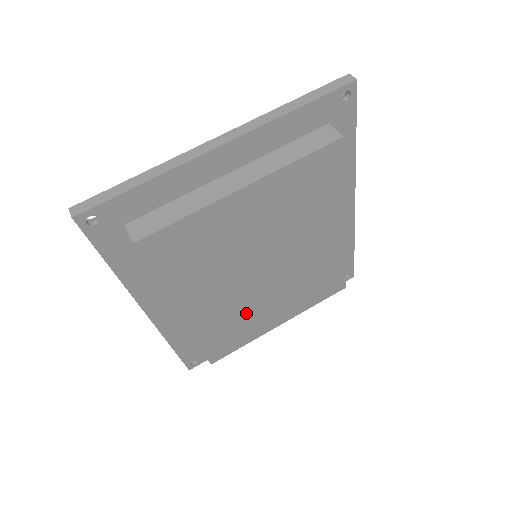
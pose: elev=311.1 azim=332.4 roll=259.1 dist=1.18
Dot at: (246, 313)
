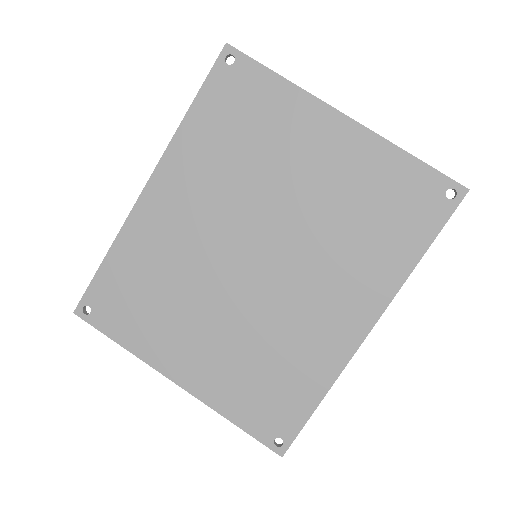
Dot at: (188, 289)
